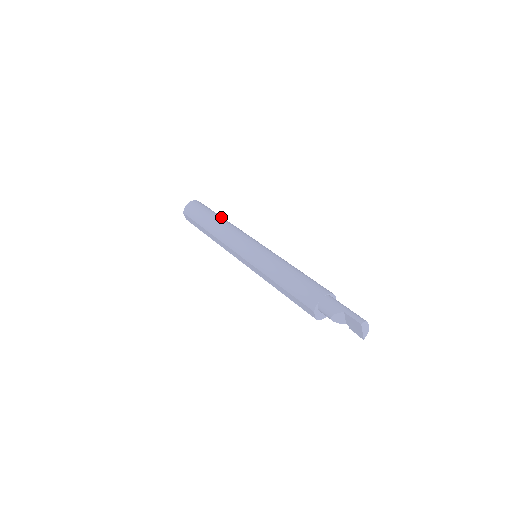
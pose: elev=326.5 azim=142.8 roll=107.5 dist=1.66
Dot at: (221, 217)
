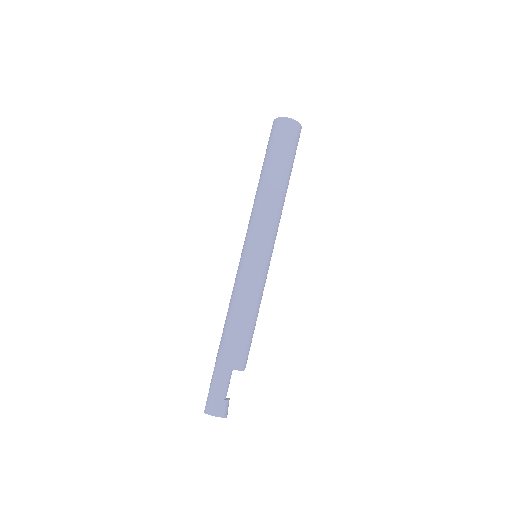
Dot at: (268, 174)
